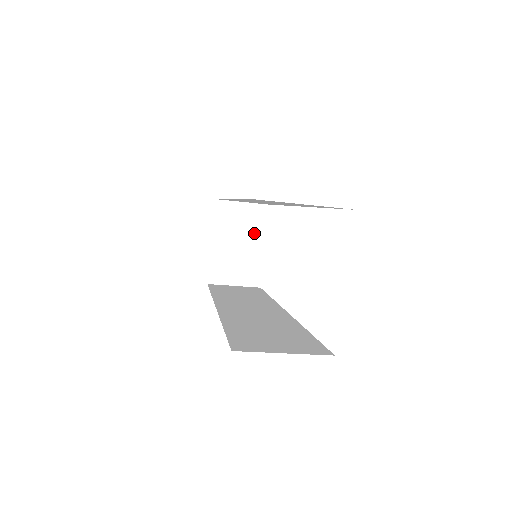
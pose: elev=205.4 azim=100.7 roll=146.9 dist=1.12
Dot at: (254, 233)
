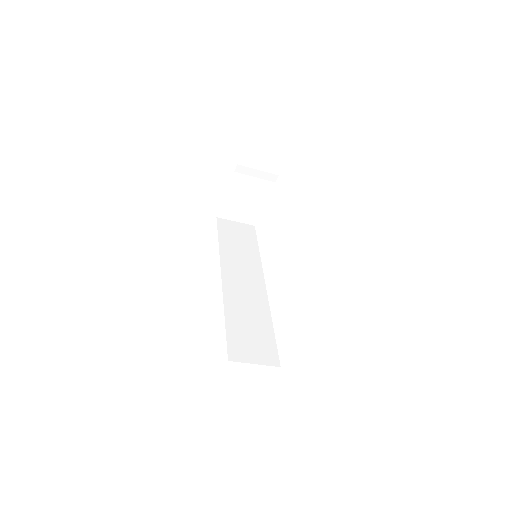
Dot at: (261, 192)
